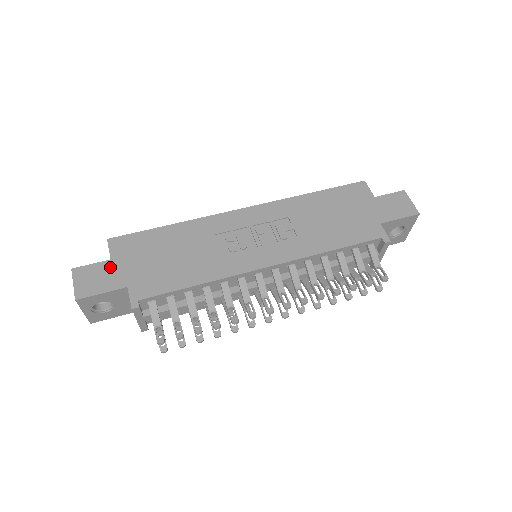
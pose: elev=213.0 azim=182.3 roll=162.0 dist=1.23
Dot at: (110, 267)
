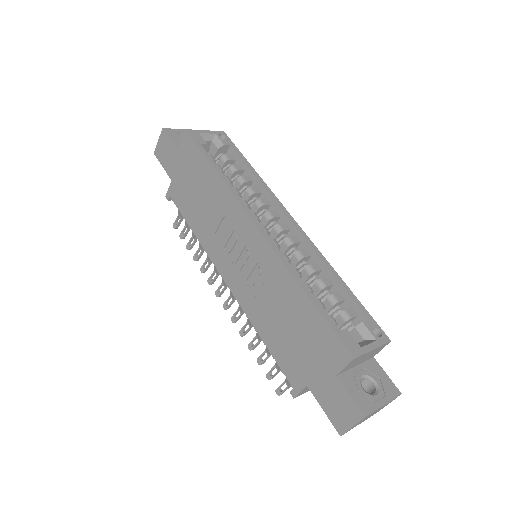
Dot at: (174, 154)
